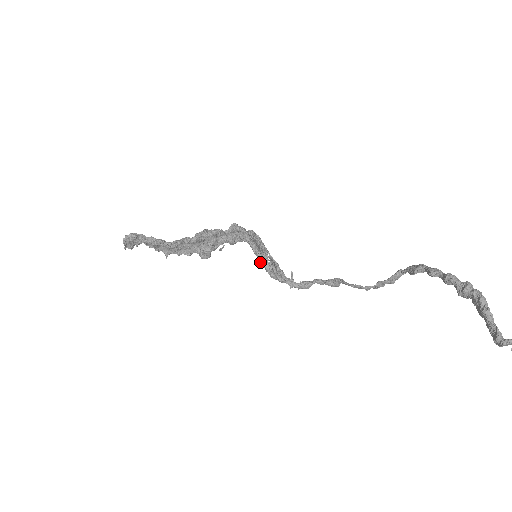
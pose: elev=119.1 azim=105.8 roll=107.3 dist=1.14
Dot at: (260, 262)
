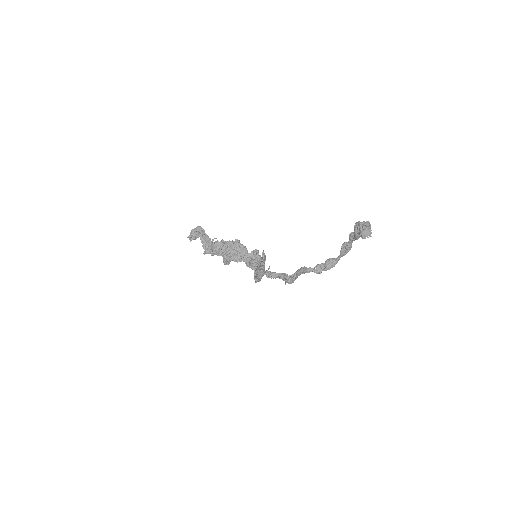
Dot at: occluded
